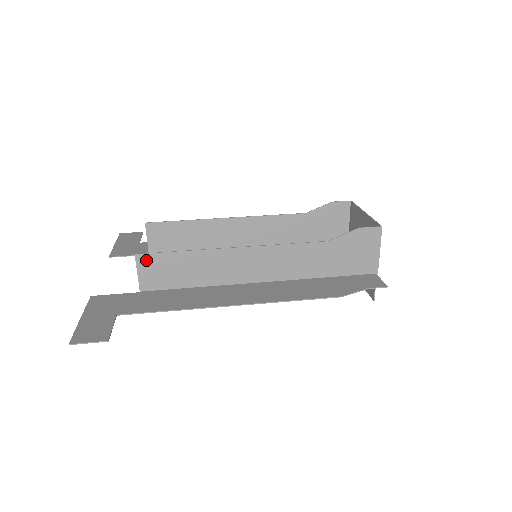
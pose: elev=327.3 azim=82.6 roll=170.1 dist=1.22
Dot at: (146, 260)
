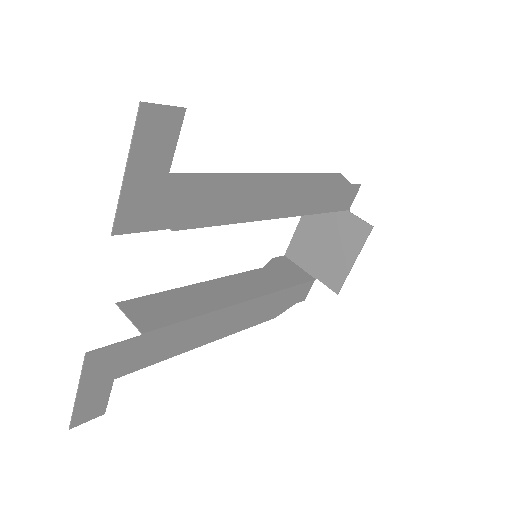
Dot at: occluded
